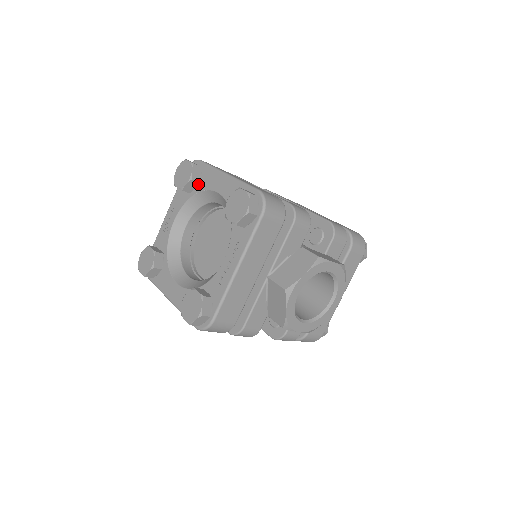
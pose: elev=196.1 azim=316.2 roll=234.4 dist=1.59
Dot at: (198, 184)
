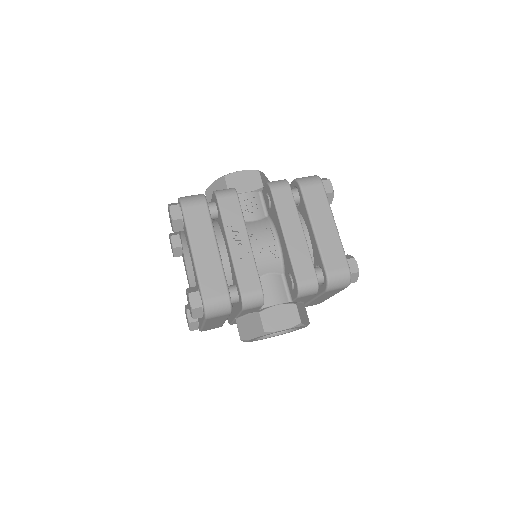
Dot at: (184, 229)
